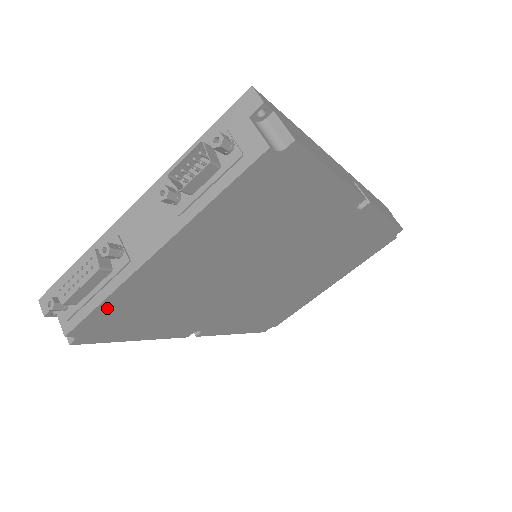
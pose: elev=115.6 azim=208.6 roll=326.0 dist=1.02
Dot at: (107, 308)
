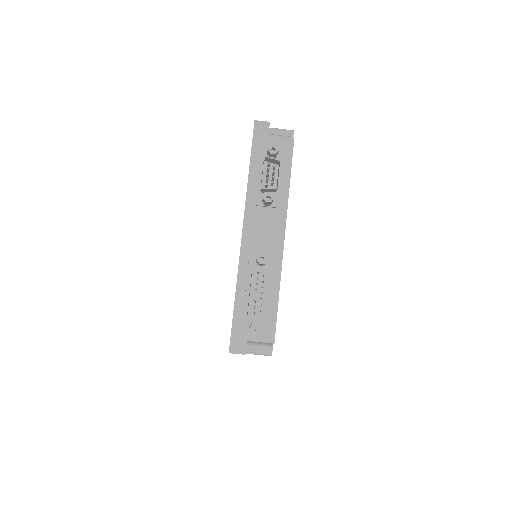
Dot at: occluded
